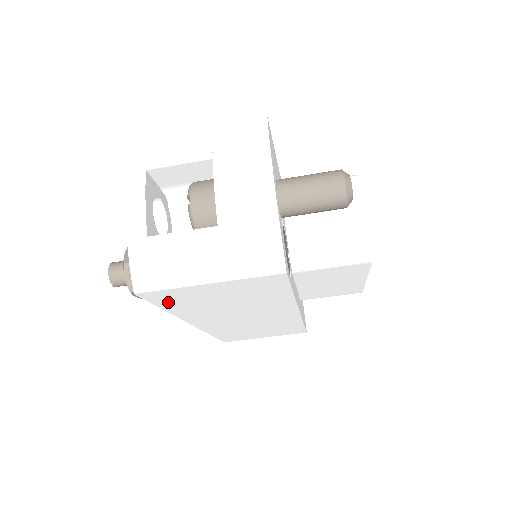
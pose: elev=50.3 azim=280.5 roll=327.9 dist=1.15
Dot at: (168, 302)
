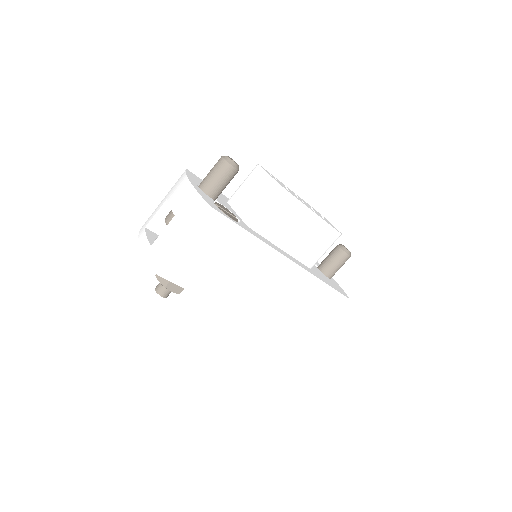
Dot at: (185, 279)
